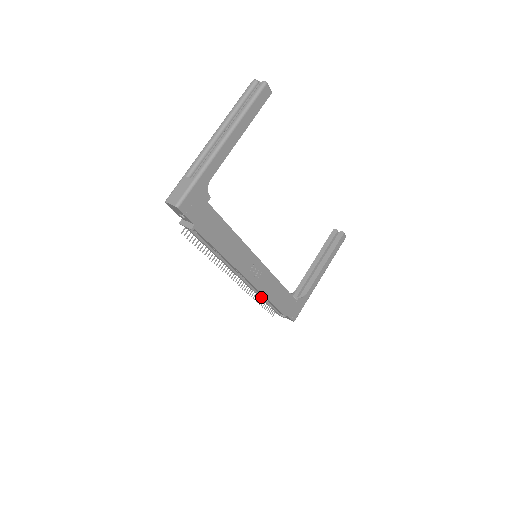
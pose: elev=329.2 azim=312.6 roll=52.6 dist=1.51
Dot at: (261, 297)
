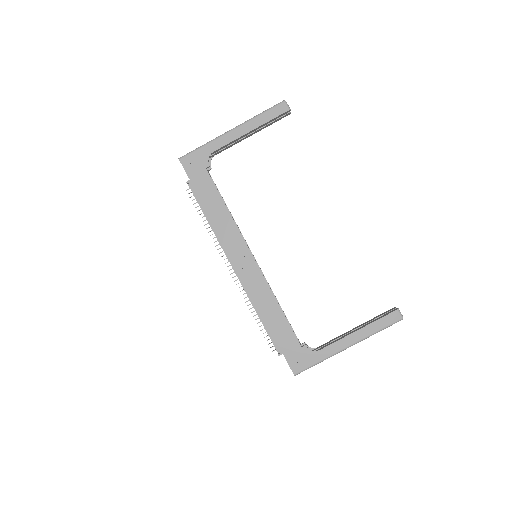
Dot at: (254, 307)
